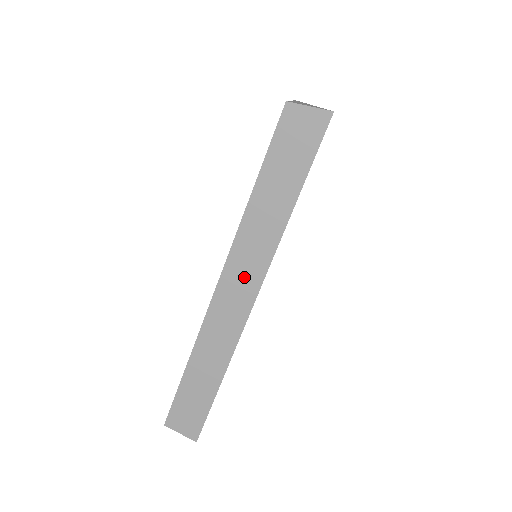
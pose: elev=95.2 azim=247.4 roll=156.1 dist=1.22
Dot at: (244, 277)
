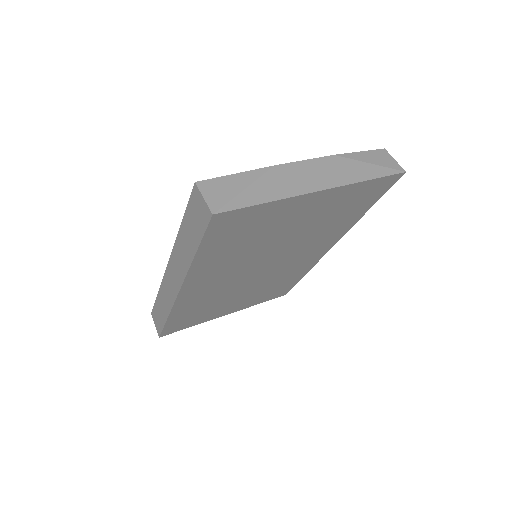
Dot at: (175, 274)
